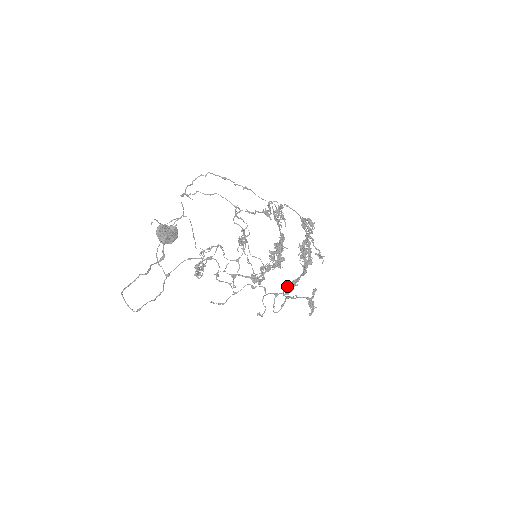
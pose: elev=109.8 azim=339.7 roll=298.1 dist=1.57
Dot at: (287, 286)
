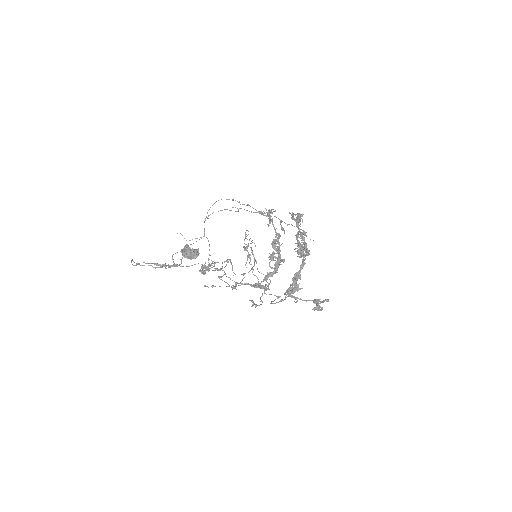
Dot at: (290, 289)
